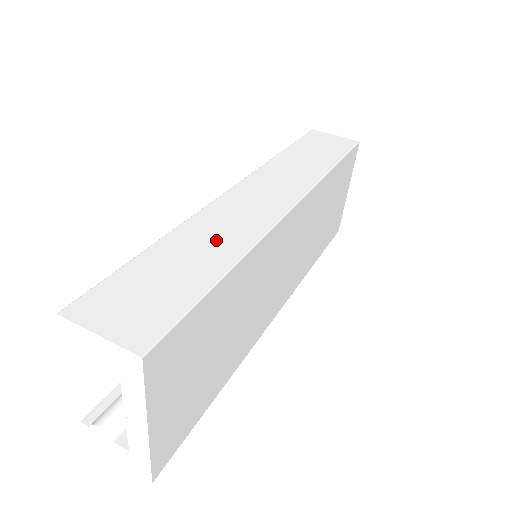
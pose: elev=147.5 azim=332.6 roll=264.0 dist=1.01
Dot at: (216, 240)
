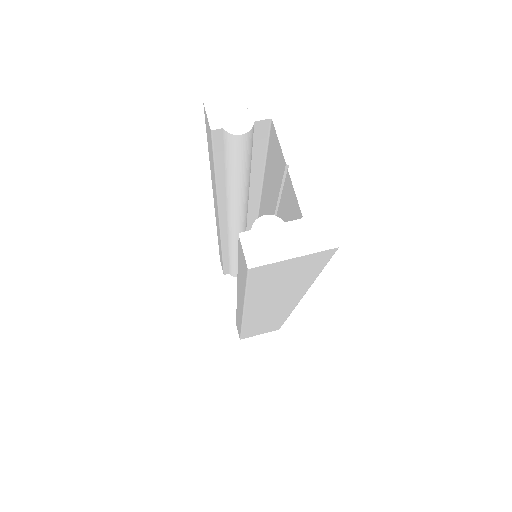
Dot at: occluded
